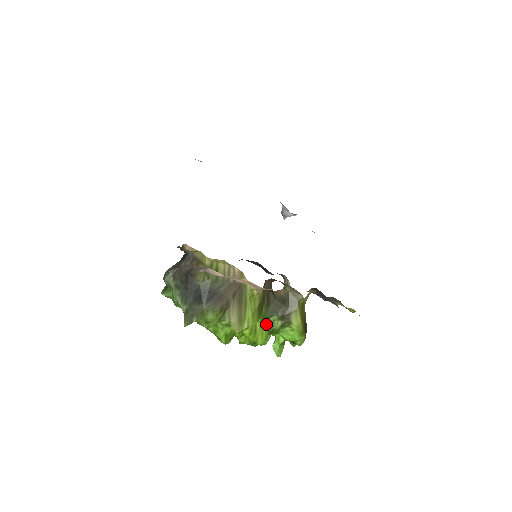
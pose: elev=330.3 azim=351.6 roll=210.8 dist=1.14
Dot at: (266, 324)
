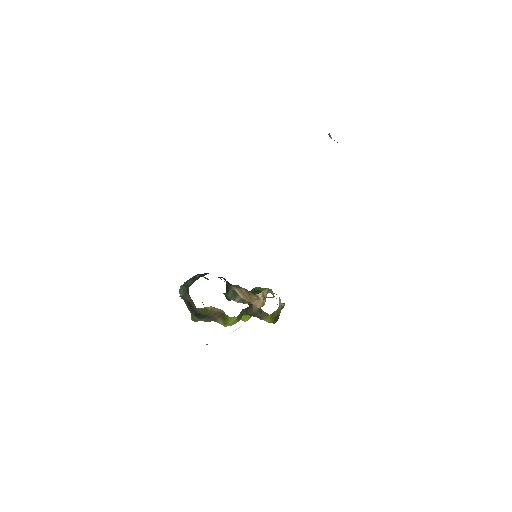
Dot at: occluded
